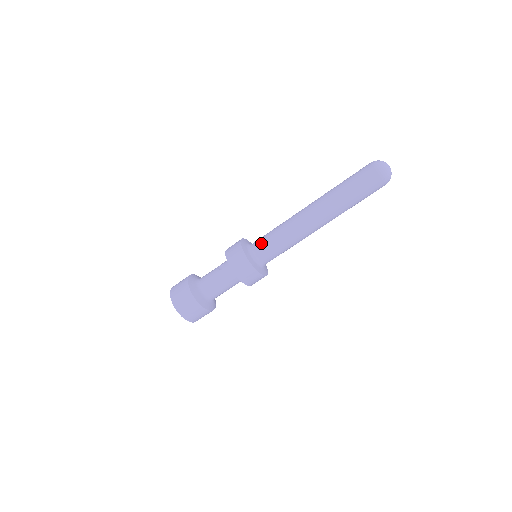
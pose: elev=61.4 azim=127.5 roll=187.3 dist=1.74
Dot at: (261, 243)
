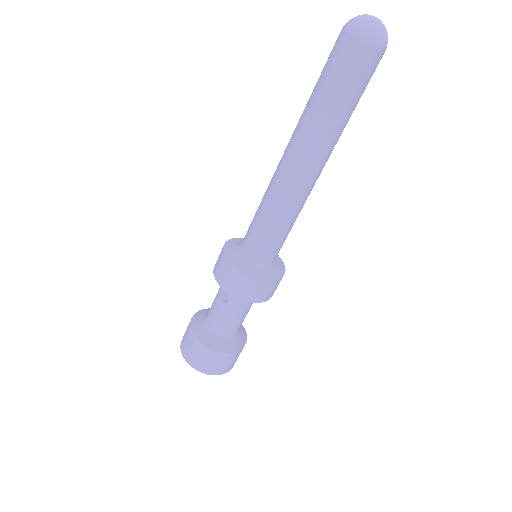
Dot at: (256, 245)
